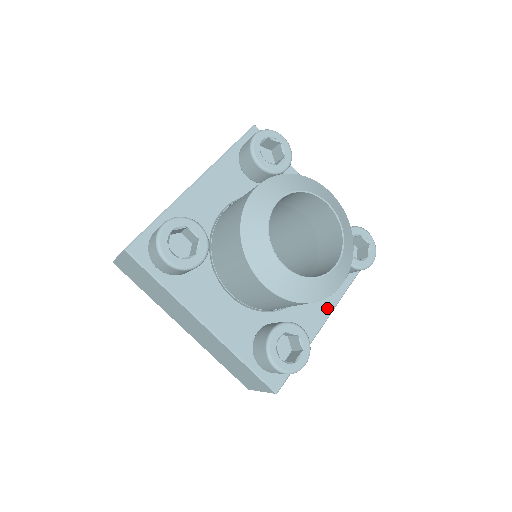
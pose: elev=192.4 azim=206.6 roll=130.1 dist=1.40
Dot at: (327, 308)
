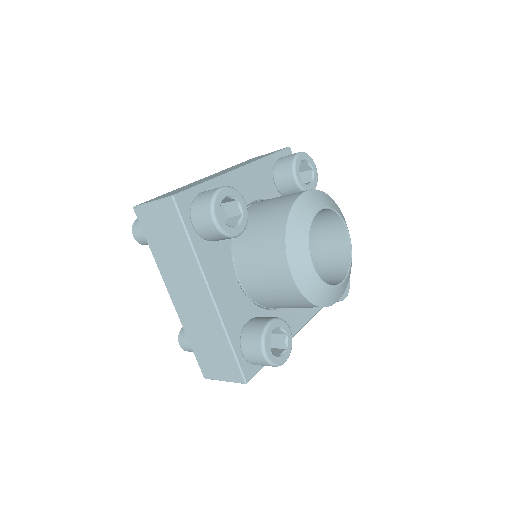
Dot at: (299, 324)
